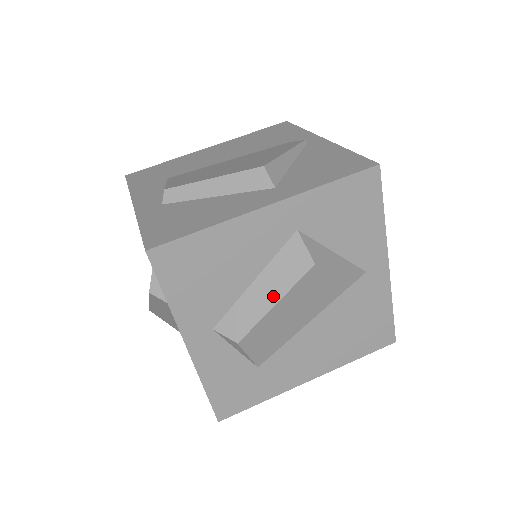
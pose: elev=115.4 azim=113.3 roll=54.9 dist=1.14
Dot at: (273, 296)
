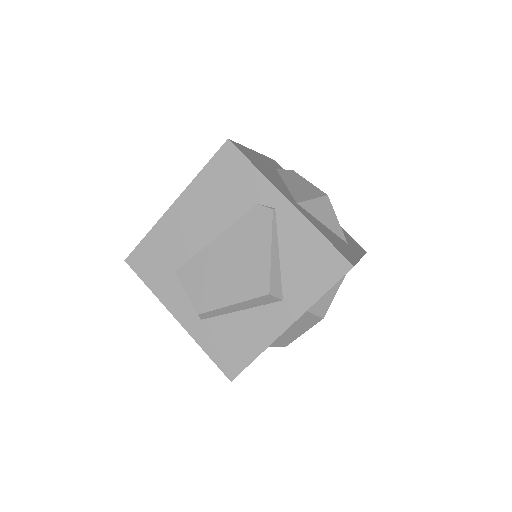
Dot at: (301, 332)
